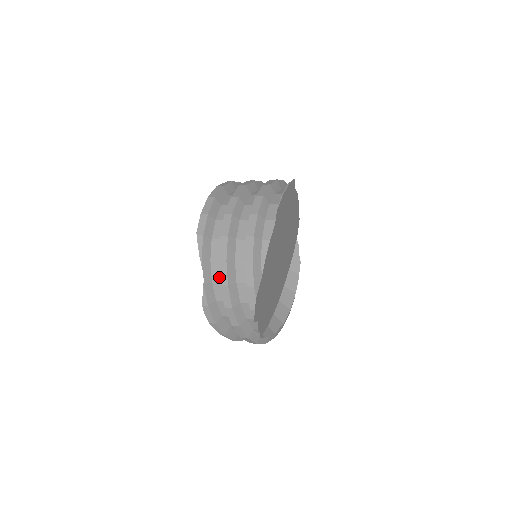
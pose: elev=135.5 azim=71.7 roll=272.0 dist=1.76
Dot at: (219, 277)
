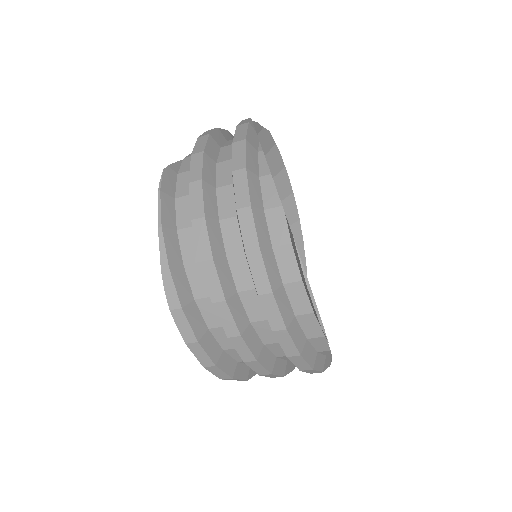
Dot at: occluded
